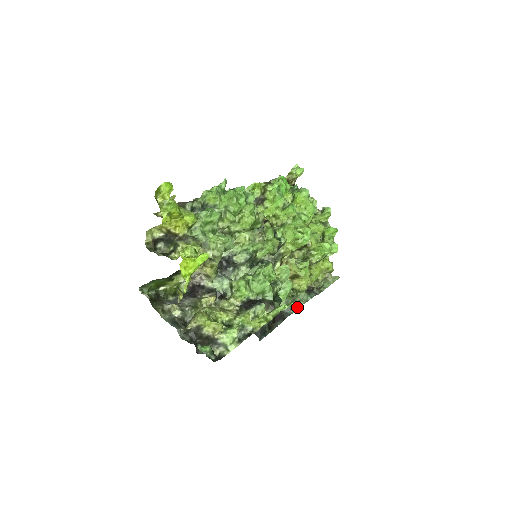
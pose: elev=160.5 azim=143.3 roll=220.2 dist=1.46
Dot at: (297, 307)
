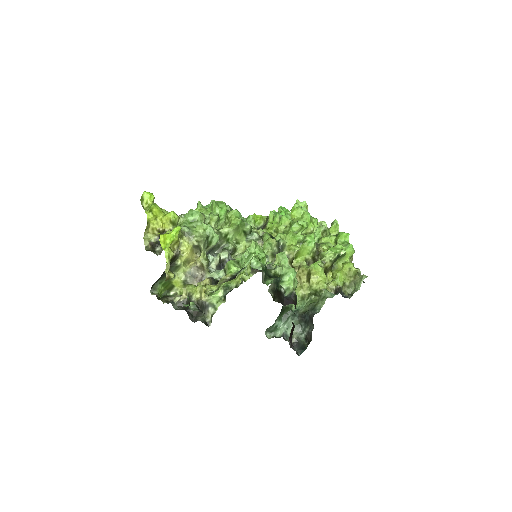
Dot at: (321, 305)
